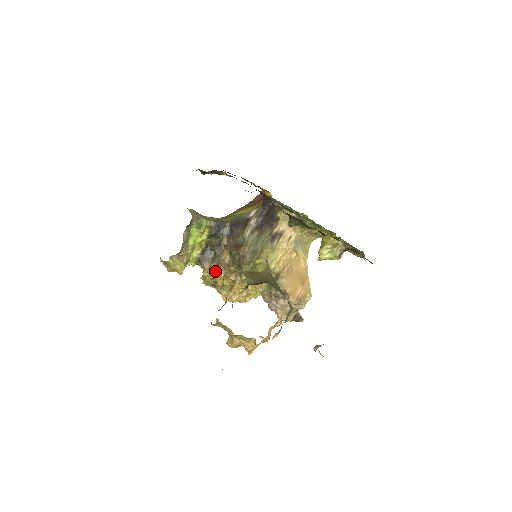
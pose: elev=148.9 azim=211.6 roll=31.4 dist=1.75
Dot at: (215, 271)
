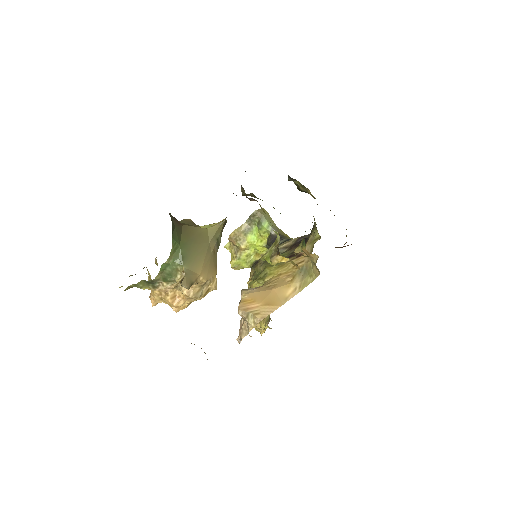
Dot at: occluded
